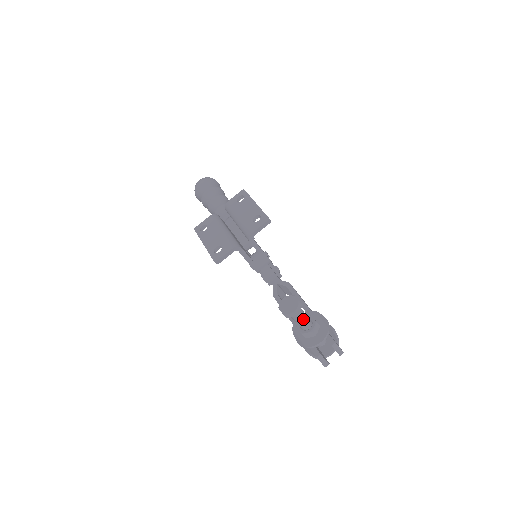
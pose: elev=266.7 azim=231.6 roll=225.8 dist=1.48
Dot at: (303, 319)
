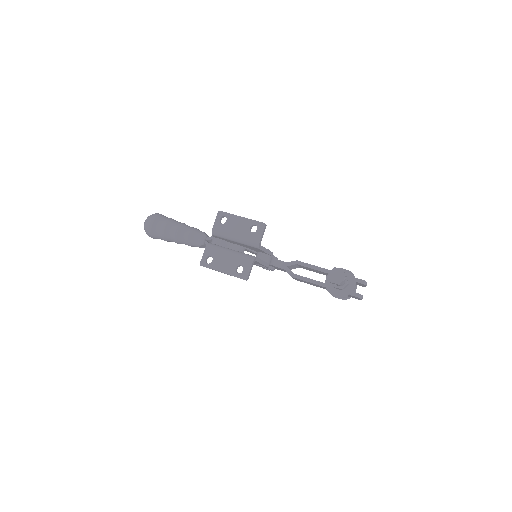
Dot at: occluded
